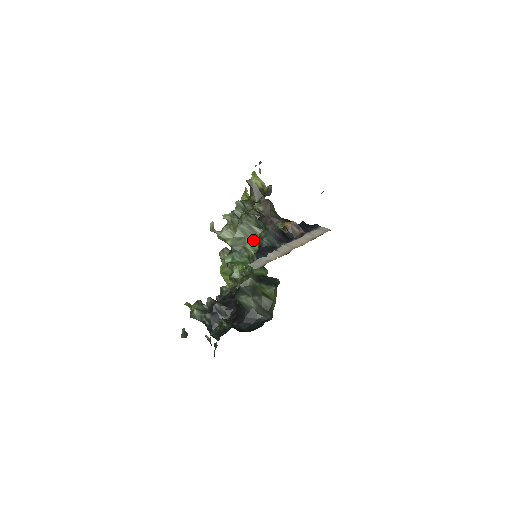
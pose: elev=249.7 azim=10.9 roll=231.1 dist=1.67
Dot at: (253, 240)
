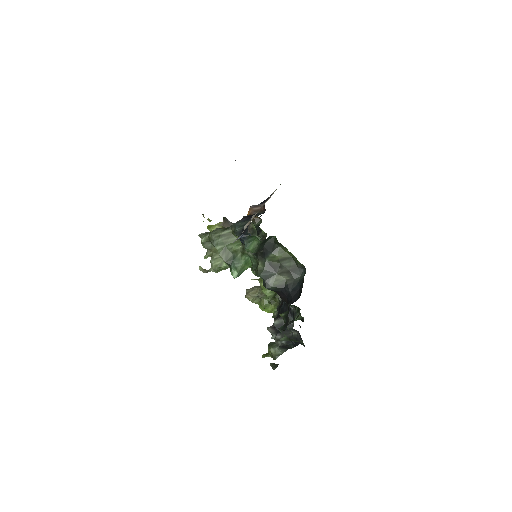
Dot at: (233, 241)
